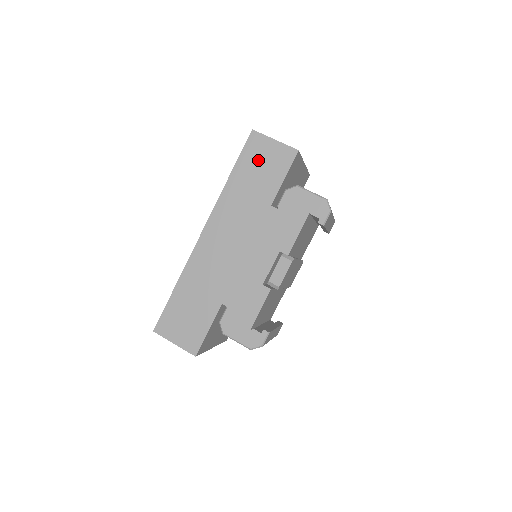
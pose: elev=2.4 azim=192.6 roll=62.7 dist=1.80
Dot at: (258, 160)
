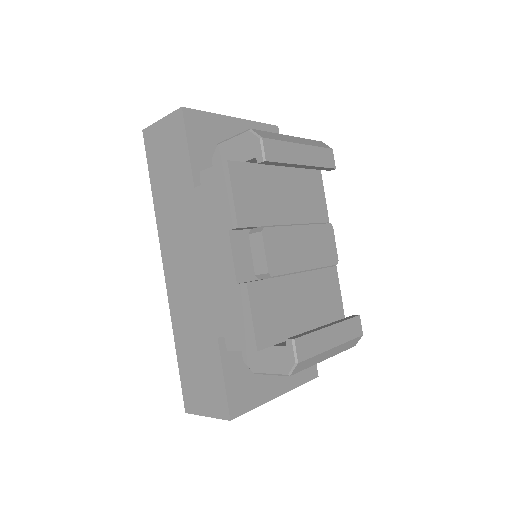
Dot at: (161, 154)
